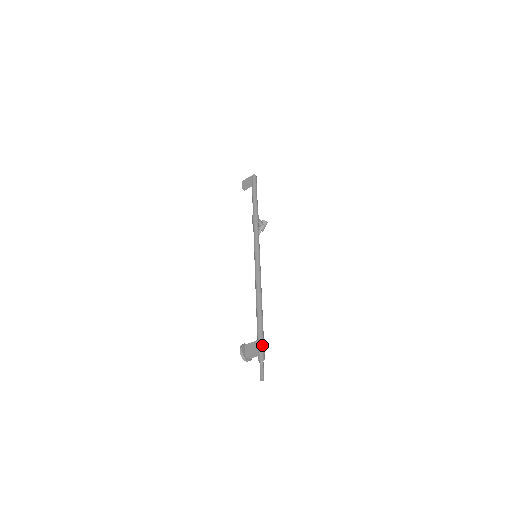
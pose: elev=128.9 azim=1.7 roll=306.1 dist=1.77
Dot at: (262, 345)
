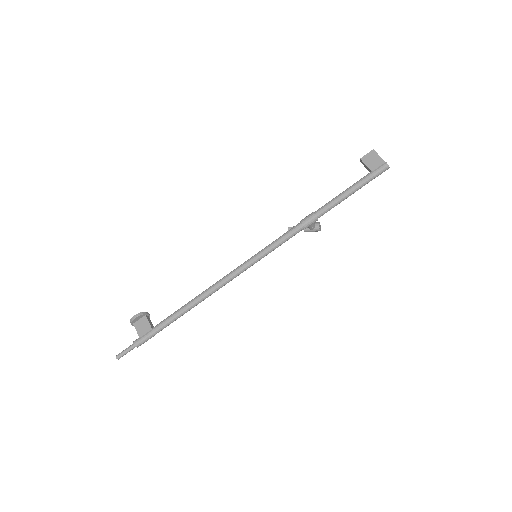
Dot at: (149, 338)
